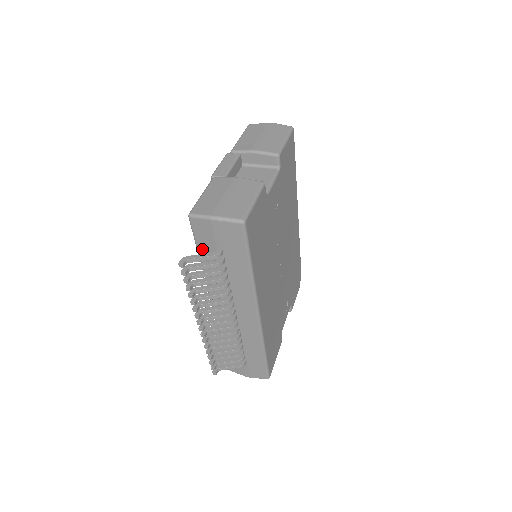
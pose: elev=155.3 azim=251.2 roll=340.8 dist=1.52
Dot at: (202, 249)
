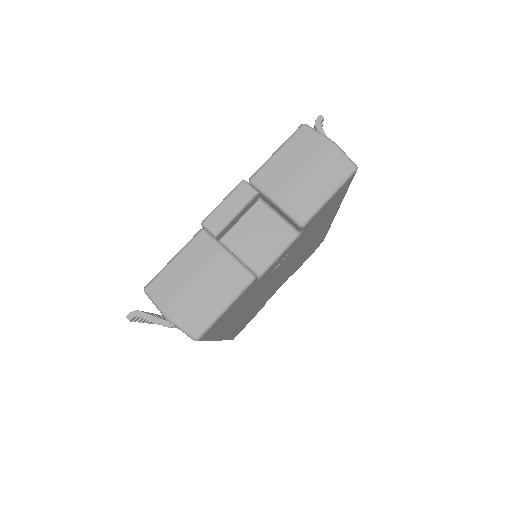
Dot at: occluded
